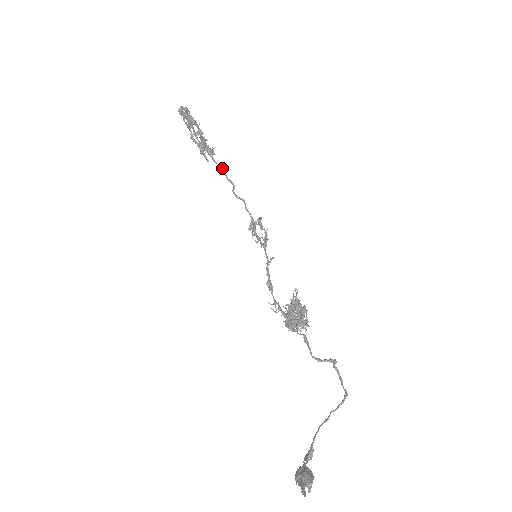
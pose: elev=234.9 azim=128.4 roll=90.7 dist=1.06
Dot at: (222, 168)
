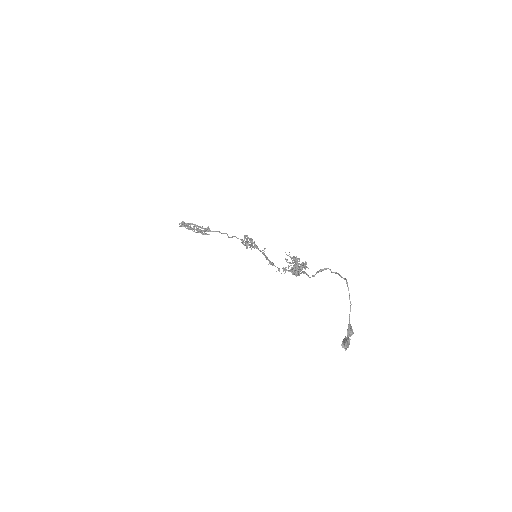
Dot at: (218, 231)
